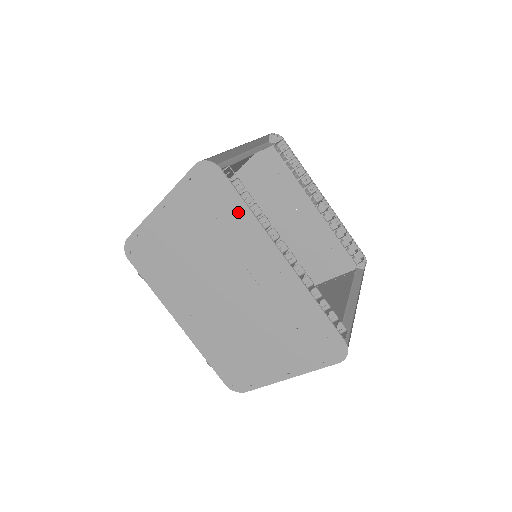
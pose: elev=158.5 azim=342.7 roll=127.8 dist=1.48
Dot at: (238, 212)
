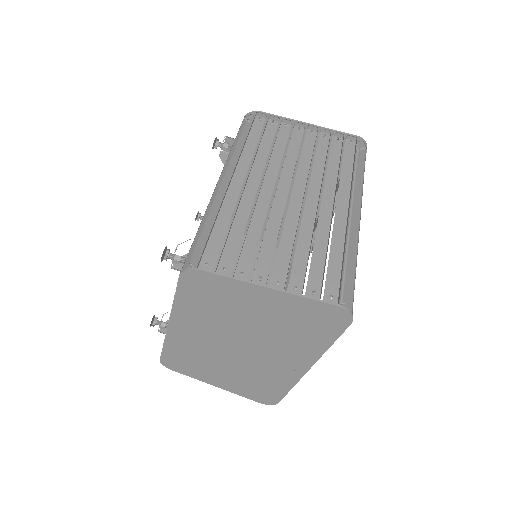
Dot at: (320, 341)
